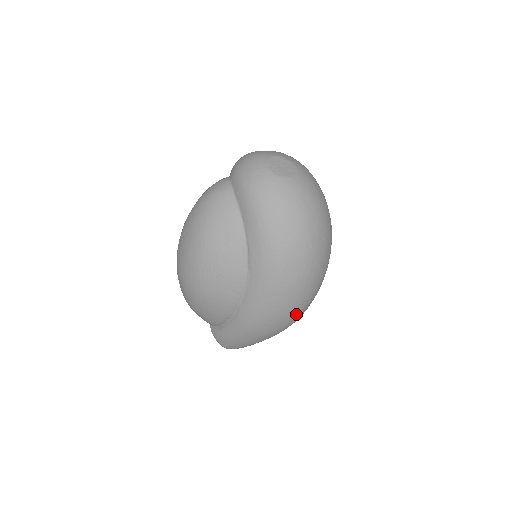
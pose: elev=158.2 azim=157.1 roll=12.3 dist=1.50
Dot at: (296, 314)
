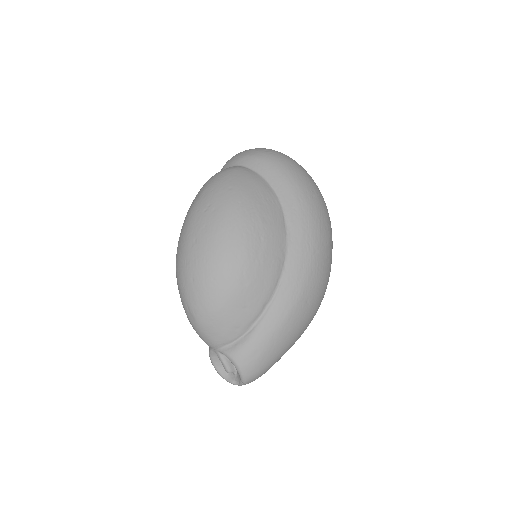
Dot at: (325, 288)
